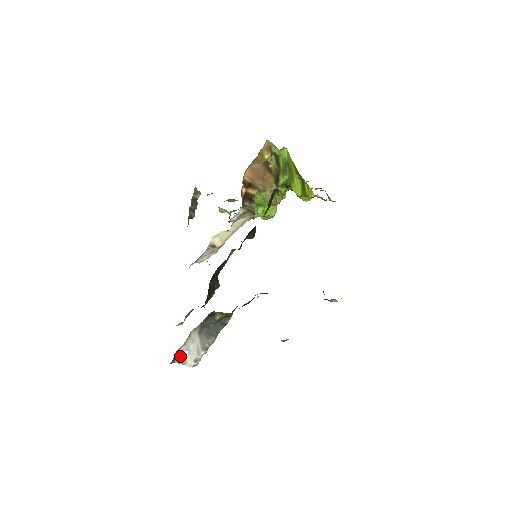
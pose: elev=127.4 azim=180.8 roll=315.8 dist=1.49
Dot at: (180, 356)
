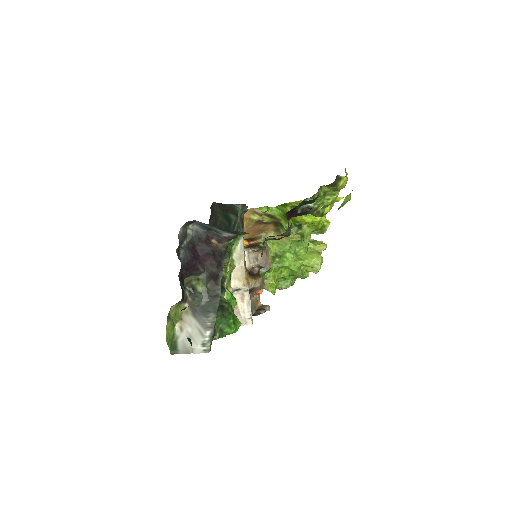
Dot at: (183, 346)
